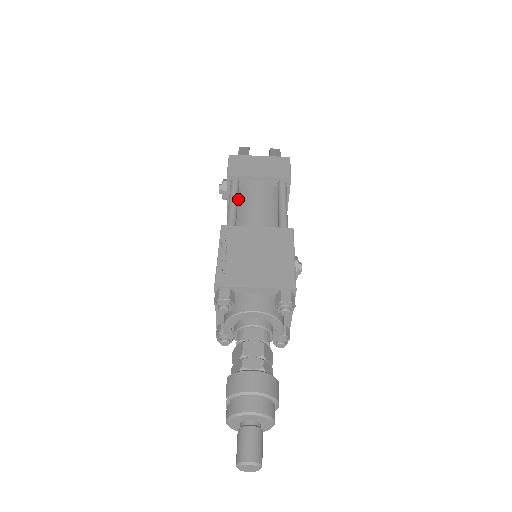
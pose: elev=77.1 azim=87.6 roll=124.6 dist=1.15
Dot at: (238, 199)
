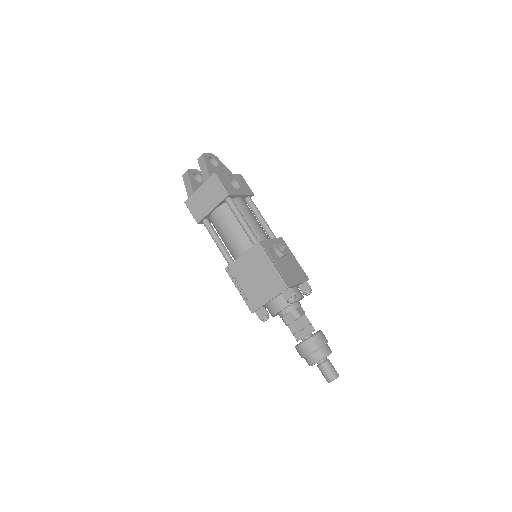
Dot at: occluded
